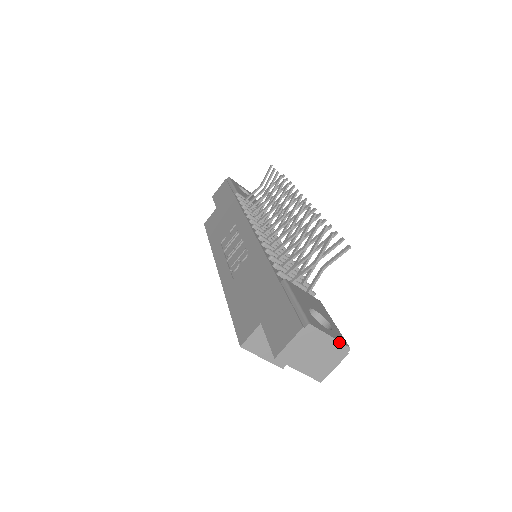
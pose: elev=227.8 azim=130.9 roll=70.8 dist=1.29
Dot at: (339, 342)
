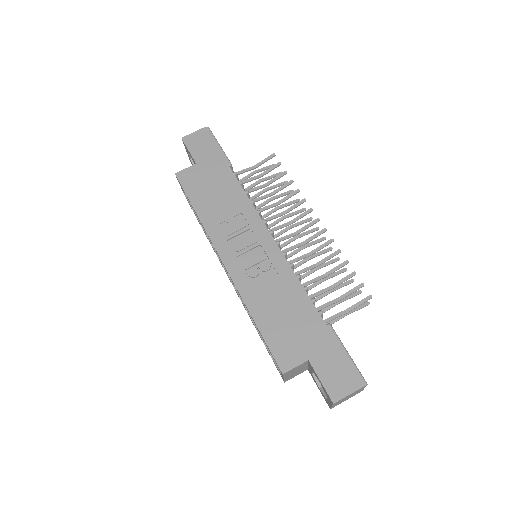
Dot at: (363, 389)
